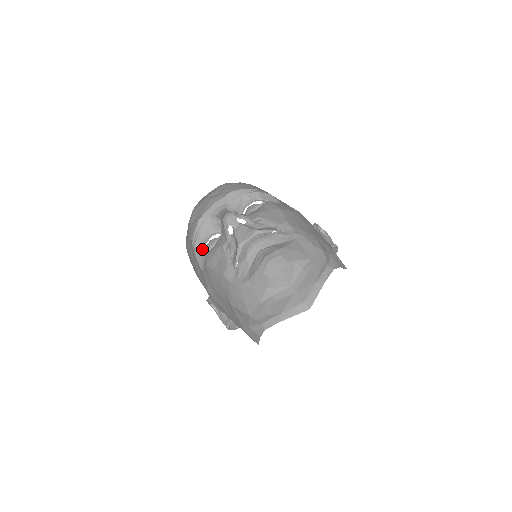
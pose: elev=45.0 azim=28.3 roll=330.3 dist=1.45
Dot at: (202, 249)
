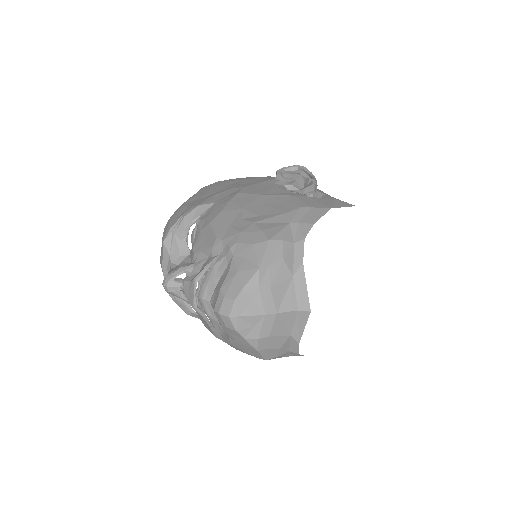
Dot at: (194, 311)
